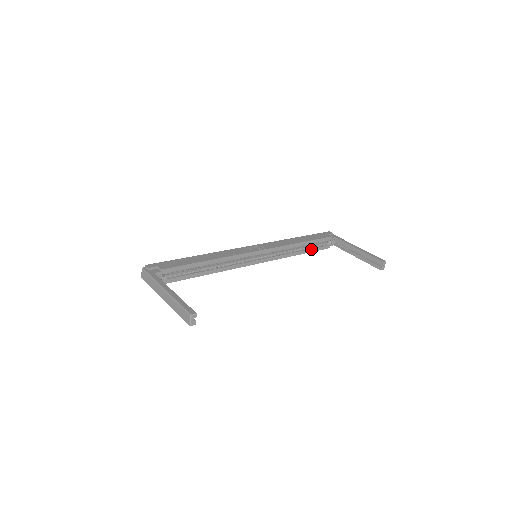
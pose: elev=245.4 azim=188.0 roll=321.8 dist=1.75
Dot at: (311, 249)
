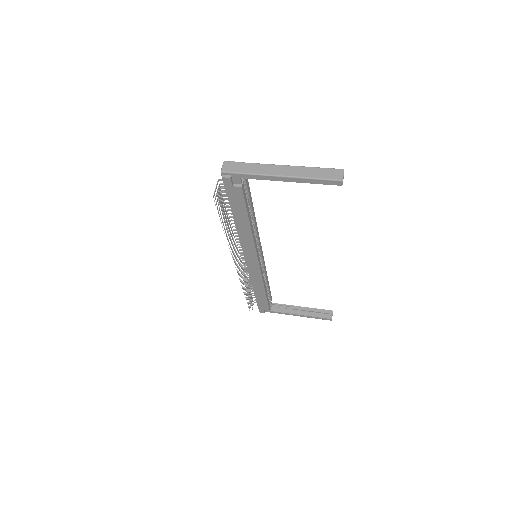
Dot at: (267, 295)
